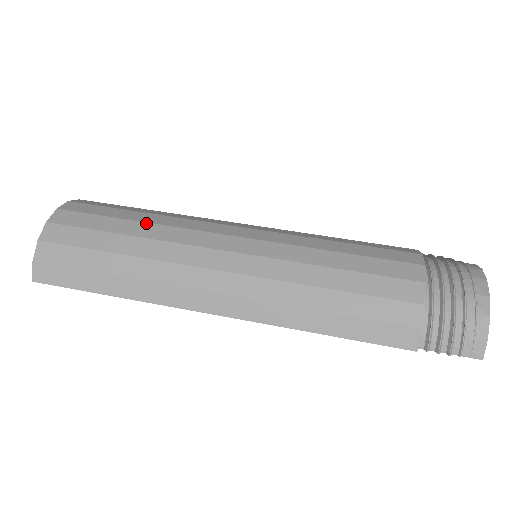
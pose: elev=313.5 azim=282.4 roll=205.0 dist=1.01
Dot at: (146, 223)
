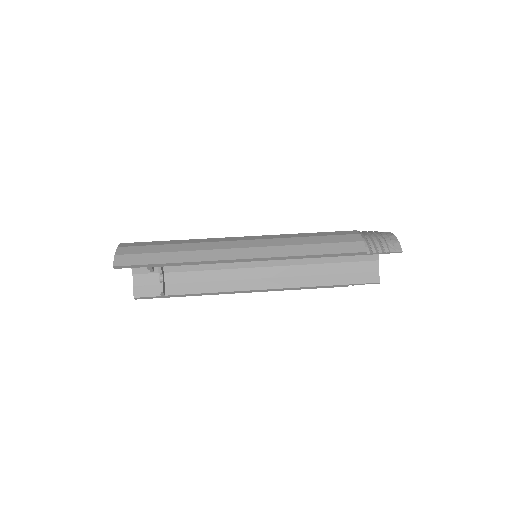
Dot at: occluded
